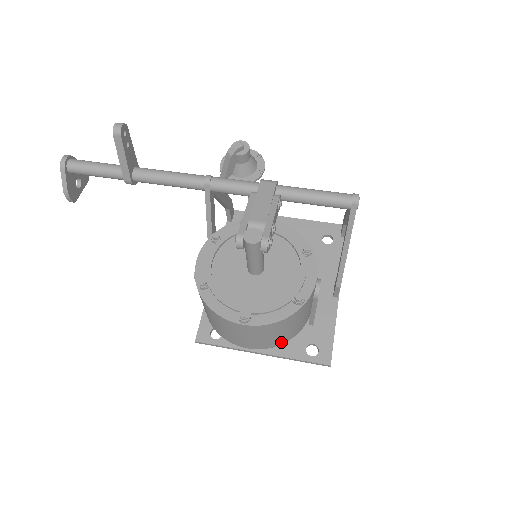
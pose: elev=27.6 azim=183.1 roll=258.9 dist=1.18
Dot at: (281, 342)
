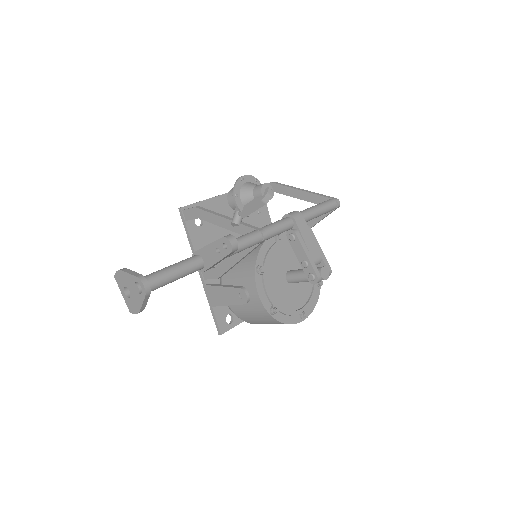
Dot at: occluded
